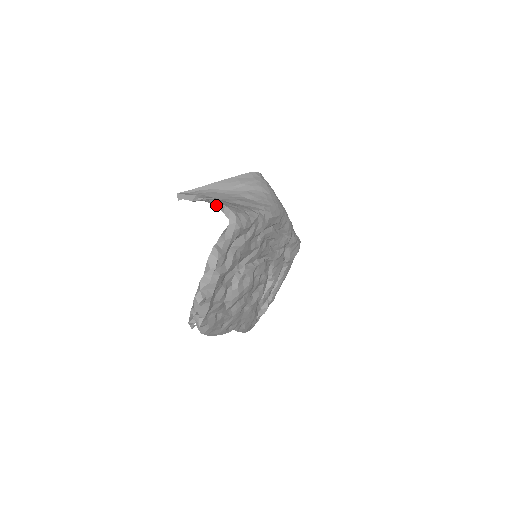
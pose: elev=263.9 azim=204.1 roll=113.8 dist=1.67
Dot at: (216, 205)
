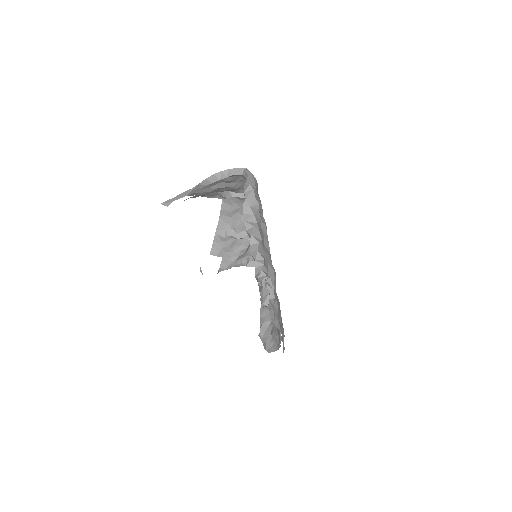
Dot at: (218, 178)
